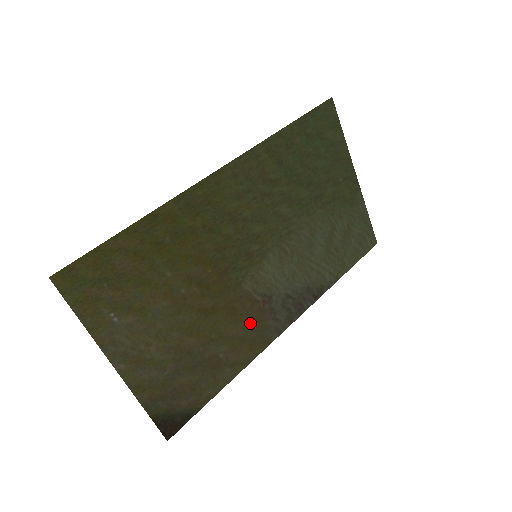
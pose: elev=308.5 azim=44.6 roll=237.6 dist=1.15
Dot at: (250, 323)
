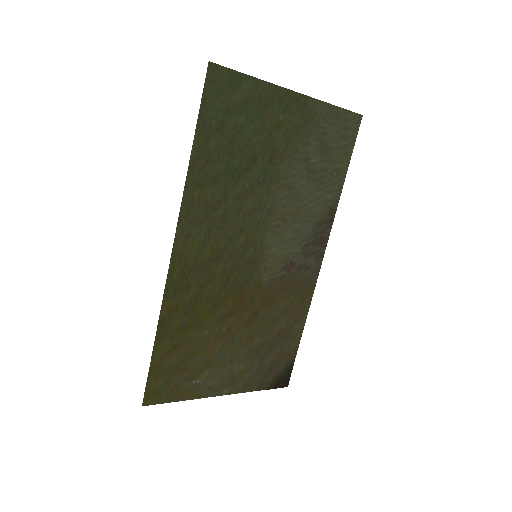
Dot at: (289, 291)
